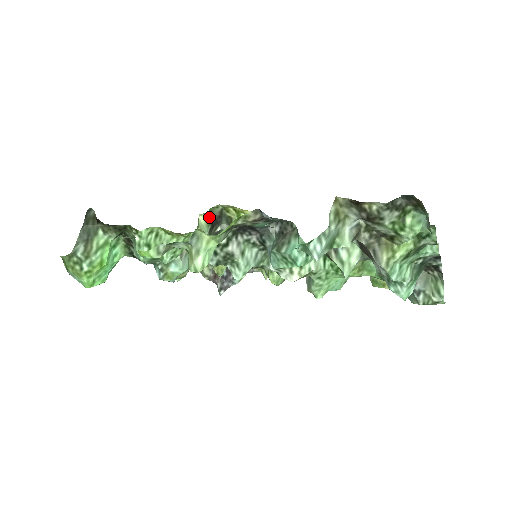
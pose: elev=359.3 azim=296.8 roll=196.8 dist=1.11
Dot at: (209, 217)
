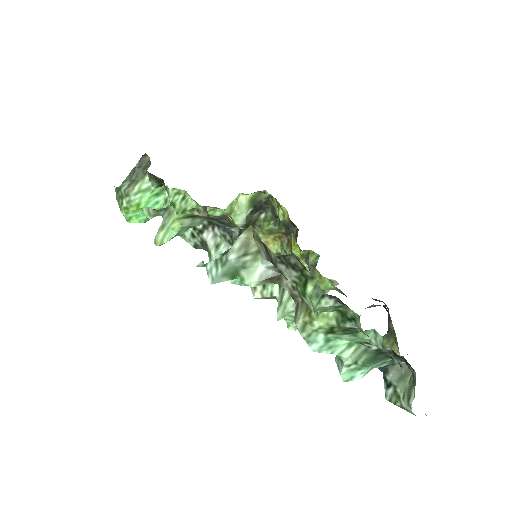
Dot at: (253, 199)
